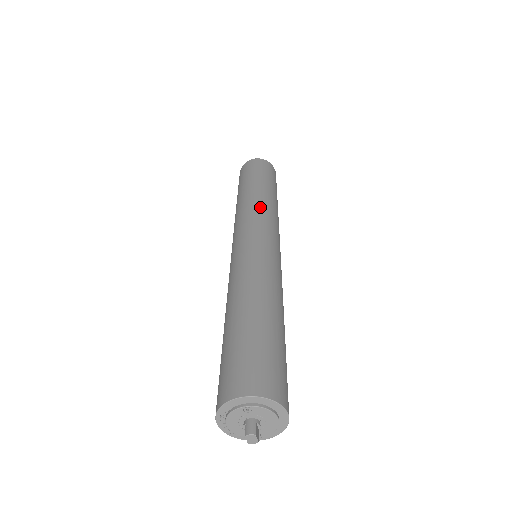
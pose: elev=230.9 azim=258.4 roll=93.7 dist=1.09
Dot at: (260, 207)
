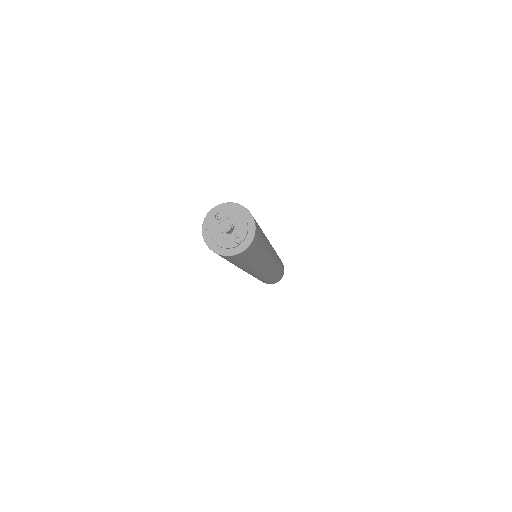
Dot at: occluded
